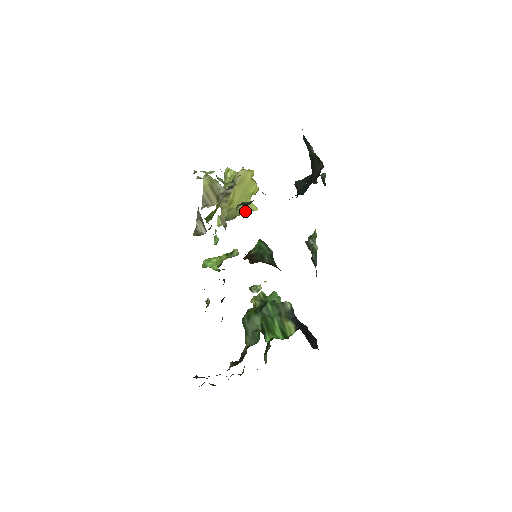
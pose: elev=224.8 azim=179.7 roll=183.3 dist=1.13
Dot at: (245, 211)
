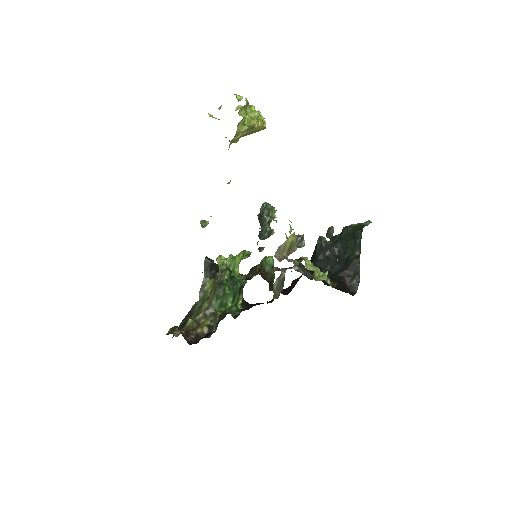
Dot at: occluded
